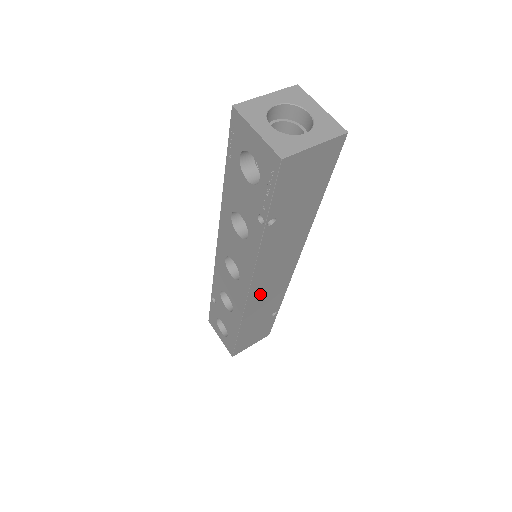
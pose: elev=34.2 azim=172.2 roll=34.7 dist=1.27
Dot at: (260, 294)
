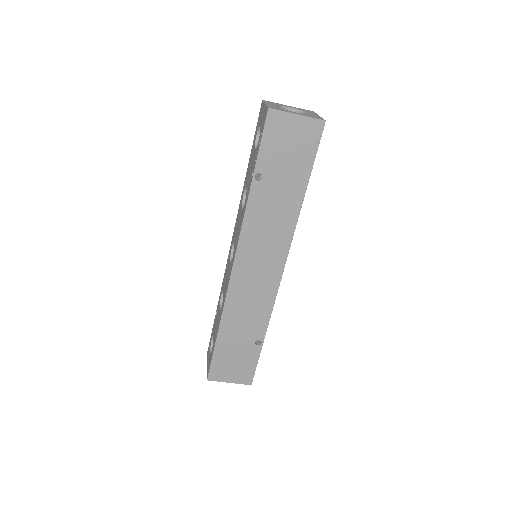
Dot at: (244, 283)
